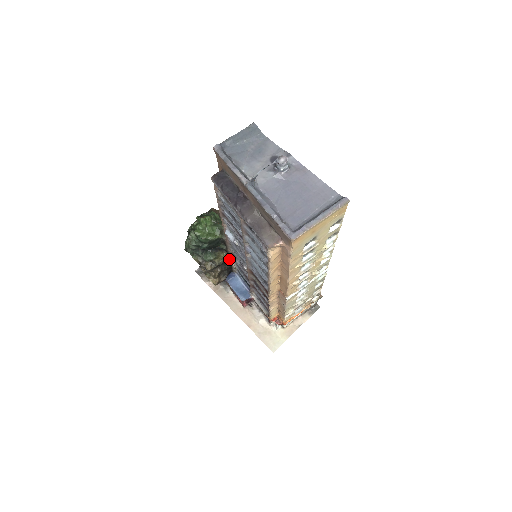
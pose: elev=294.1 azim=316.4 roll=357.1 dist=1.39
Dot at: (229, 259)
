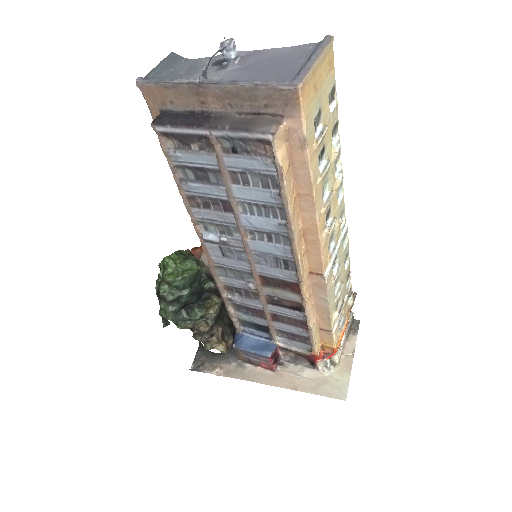
Dot at: (224, 308)
